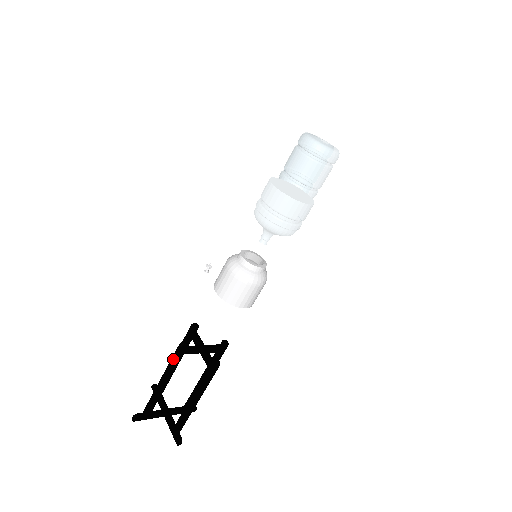
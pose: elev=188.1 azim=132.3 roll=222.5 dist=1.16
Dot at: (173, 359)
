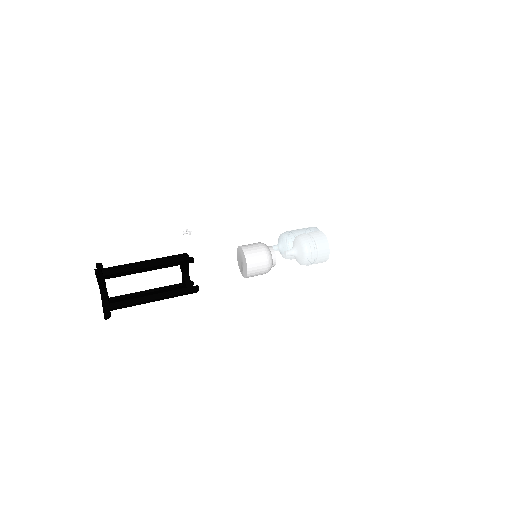
Dot at: (176, 261)
